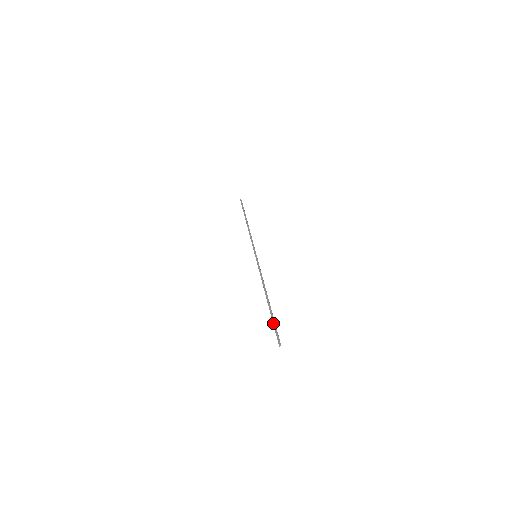
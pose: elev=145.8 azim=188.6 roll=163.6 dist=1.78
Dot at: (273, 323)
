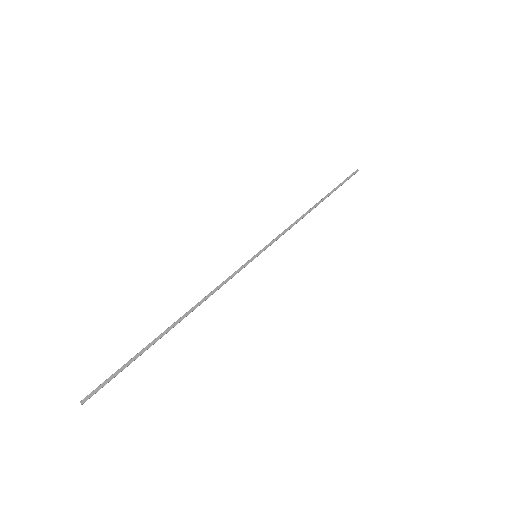
Dot at: (125, 364)
